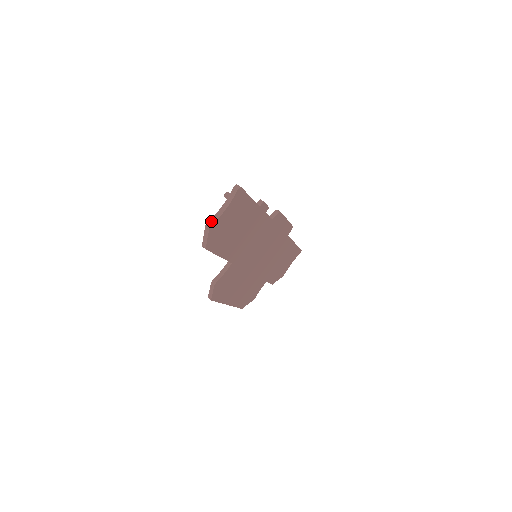
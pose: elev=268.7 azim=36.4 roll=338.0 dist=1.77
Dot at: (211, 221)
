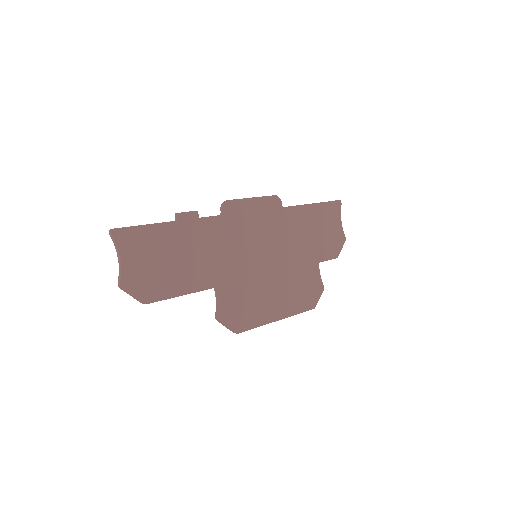
Dot at: (118, 279)
